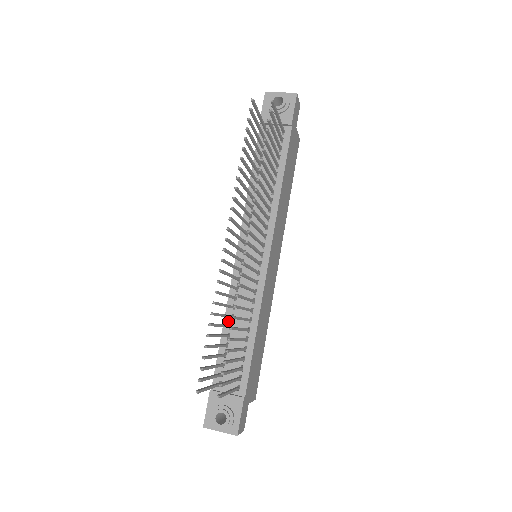
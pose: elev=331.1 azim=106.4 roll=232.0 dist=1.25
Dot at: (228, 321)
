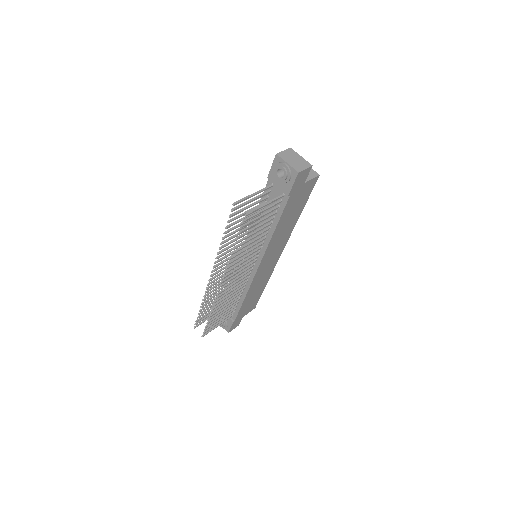
Dot at: occluded
